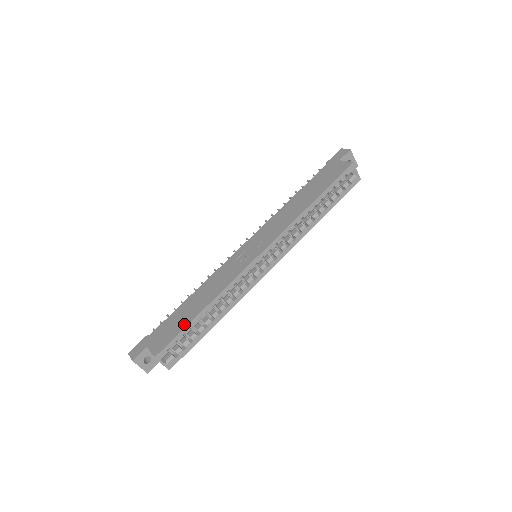
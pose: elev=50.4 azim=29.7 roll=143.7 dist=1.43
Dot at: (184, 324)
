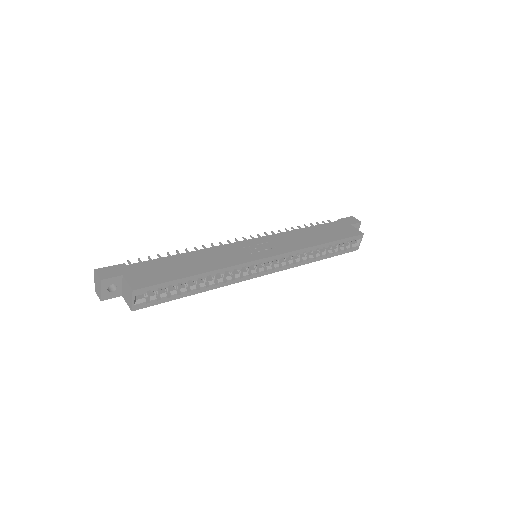
Dot at: (175, 276)
